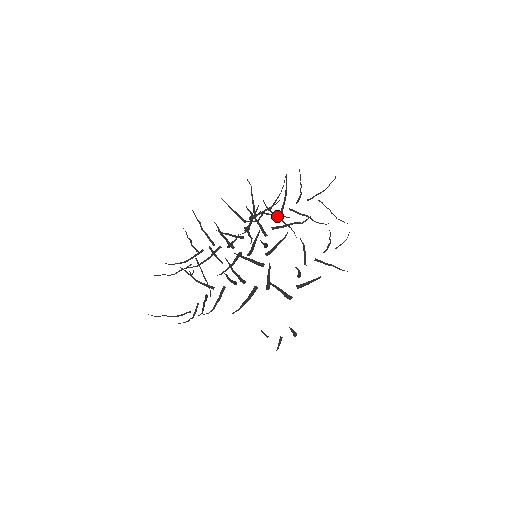
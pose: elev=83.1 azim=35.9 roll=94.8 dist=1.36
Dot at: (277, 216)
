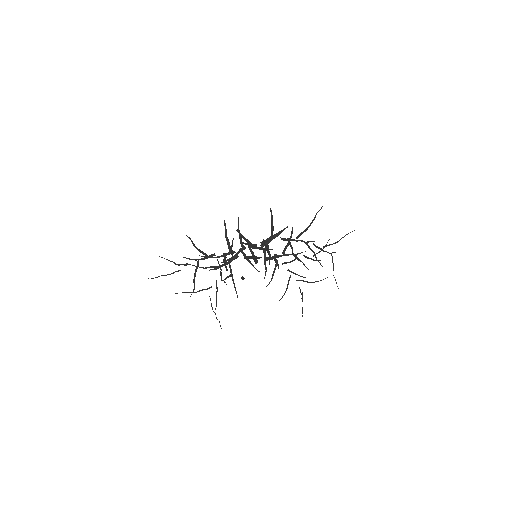
Dot at: occluded
